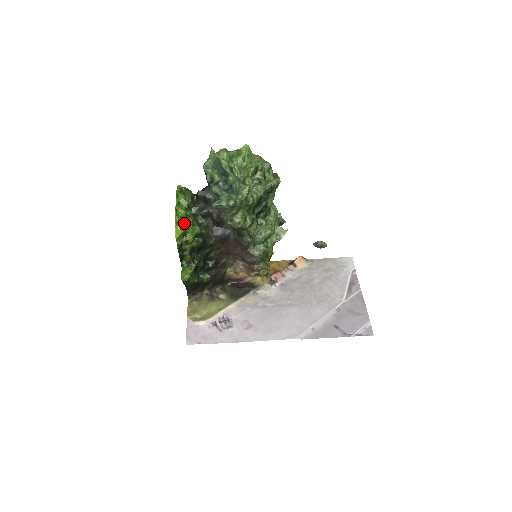
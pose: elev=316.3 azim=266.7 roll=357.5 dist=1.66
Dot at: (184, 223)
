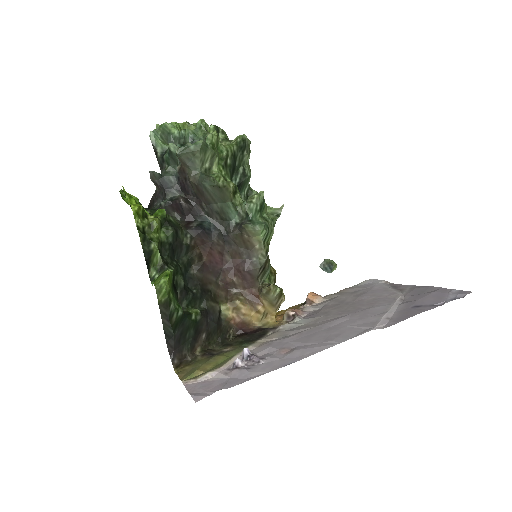
Dot at: occluded
